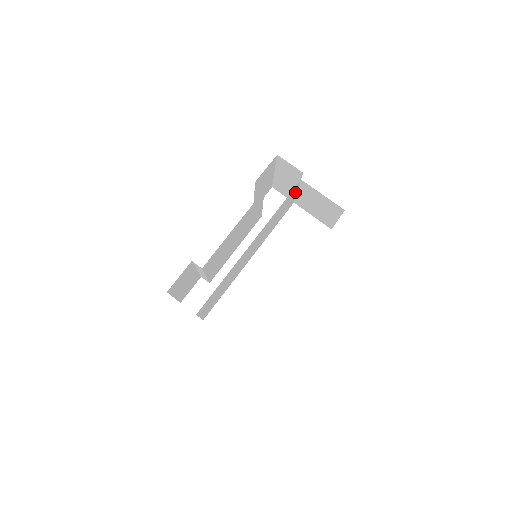
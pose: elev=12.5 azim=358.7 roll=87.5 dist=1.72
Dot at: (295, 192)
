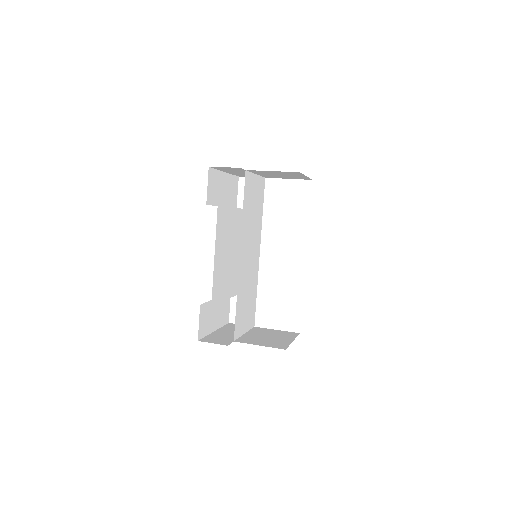
Dot at: (253, 178)
